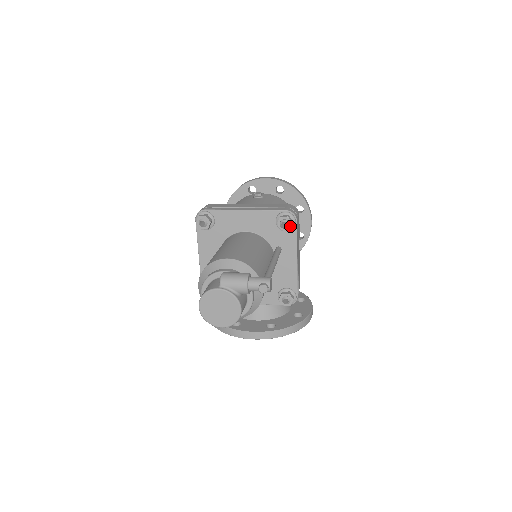
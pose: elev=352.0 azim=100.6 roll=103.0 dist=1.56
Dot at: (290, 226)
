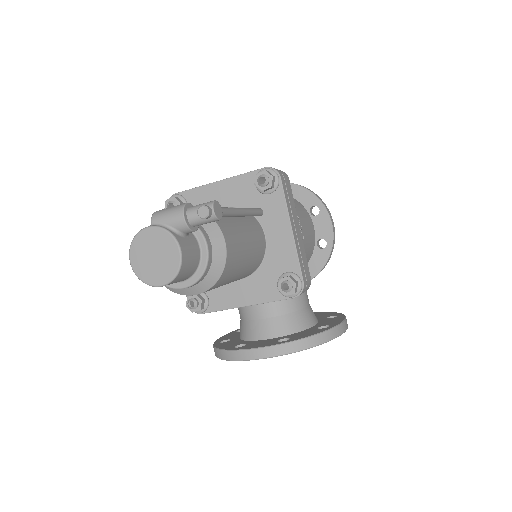
Dot at: (270, 182)
